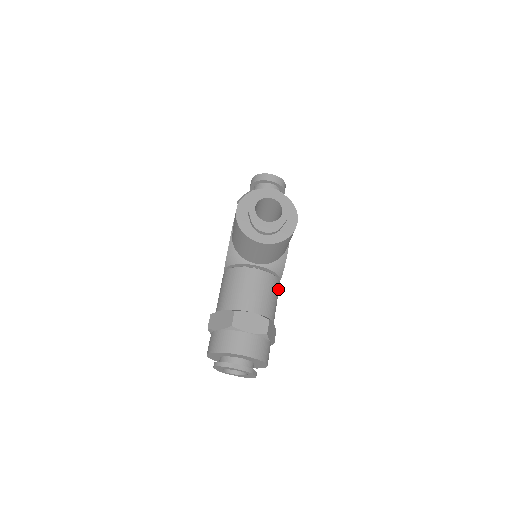
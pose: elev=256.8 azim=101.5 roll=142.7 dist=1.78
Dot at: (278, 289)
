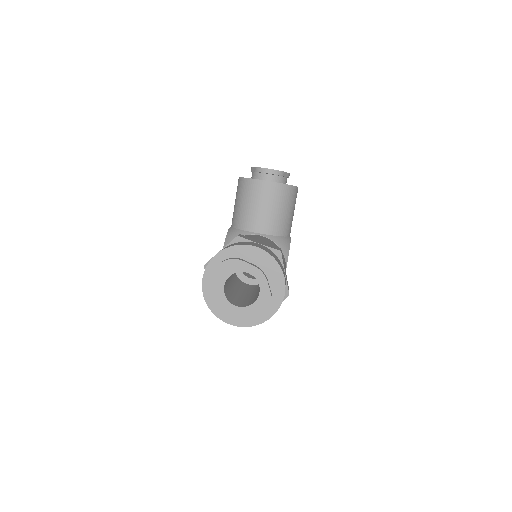
Dot at: occluded
